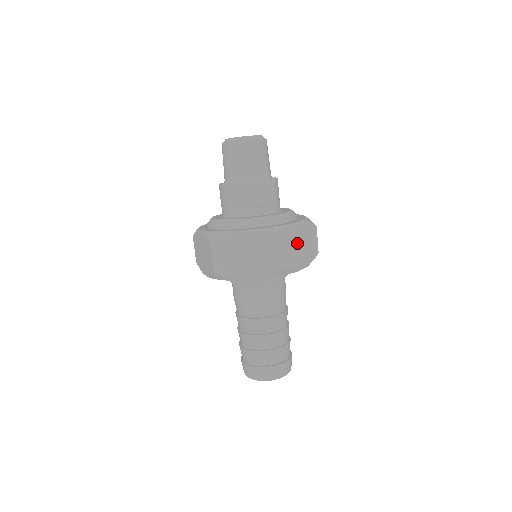
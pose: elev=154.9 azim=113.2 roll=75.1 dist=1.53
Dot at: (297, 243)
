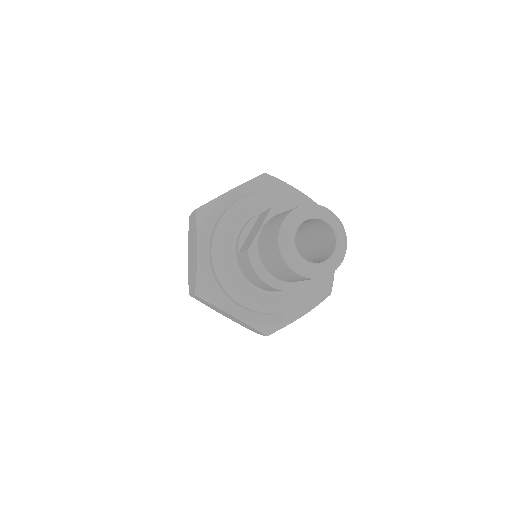
Dot at: occluded
